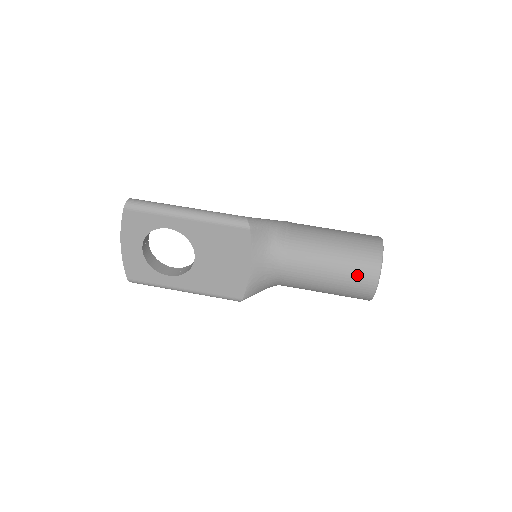
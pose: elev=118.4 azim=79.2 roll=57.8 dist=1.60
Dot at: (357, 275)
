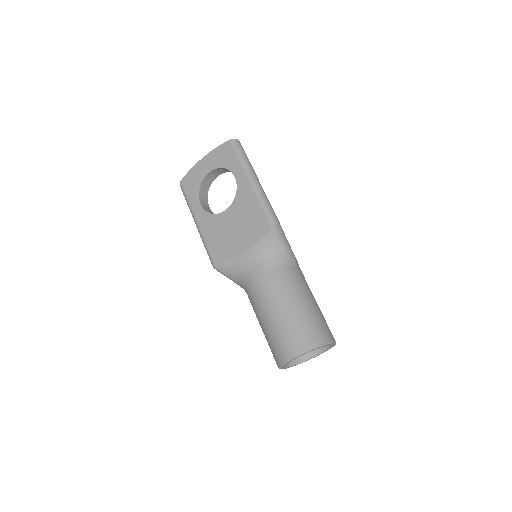
Dot at: (291, 335)
